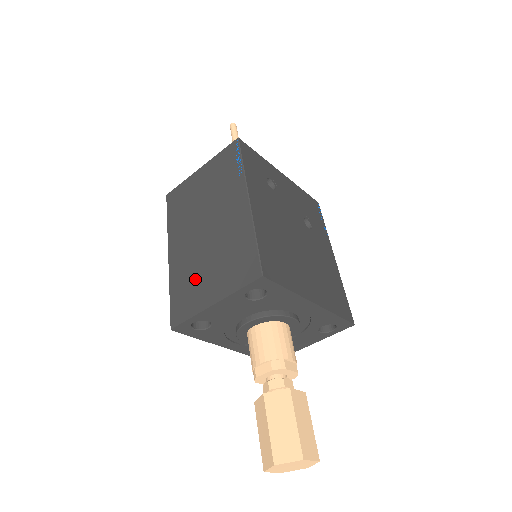
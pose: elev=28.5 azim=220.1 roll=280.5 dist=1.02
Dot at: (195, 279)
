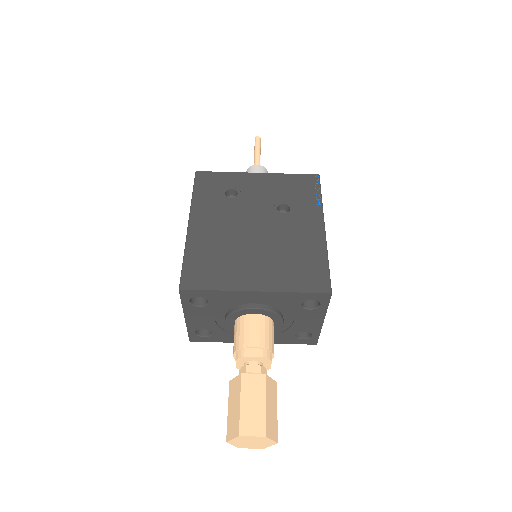
Dot at: occluded
